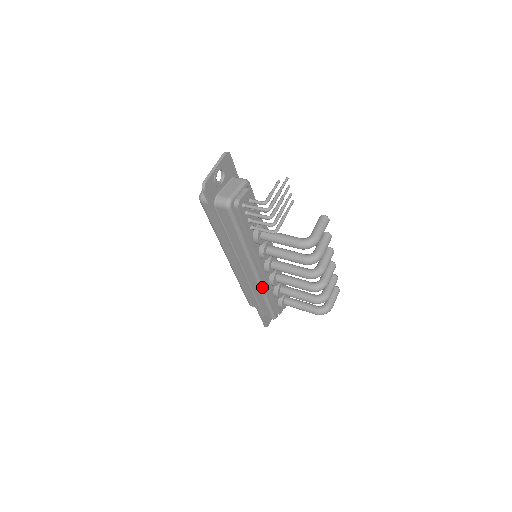
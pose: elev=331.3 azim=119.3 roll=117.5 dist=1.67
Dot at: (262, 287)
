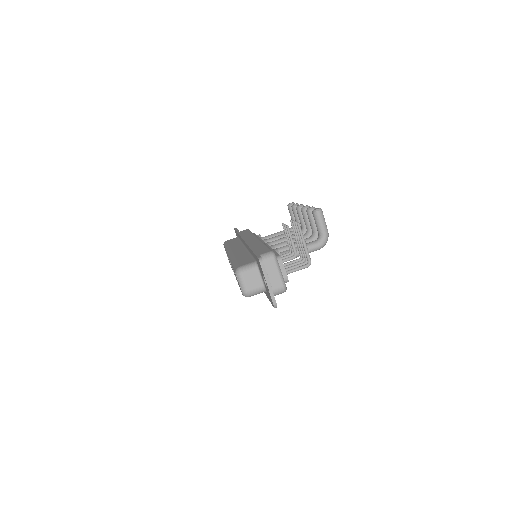
Dot at: occluded
